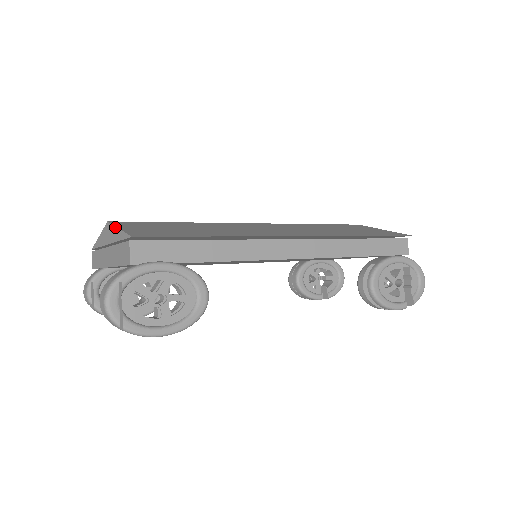
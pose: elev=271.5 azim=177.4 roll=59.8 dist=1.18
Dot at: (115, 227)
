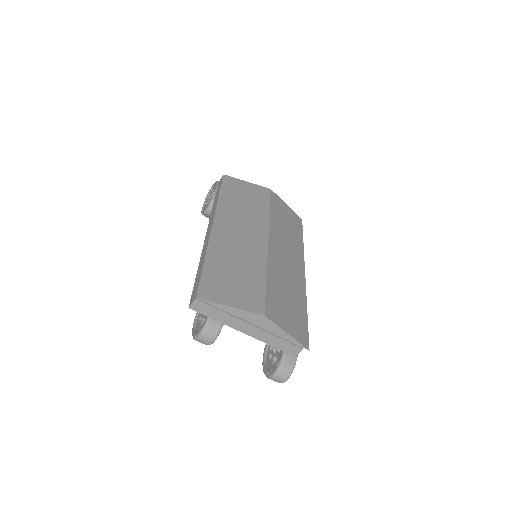
Dot at: (282, 330)
